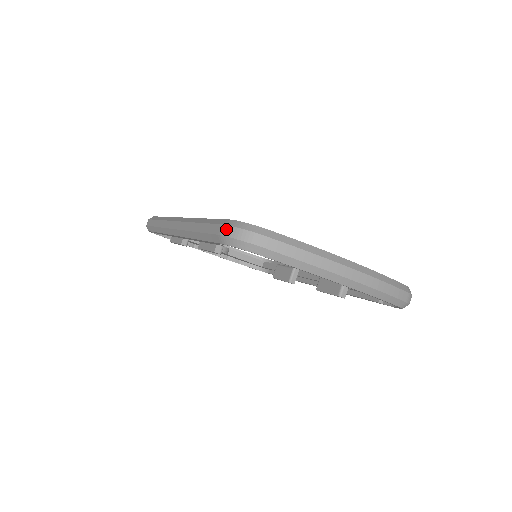
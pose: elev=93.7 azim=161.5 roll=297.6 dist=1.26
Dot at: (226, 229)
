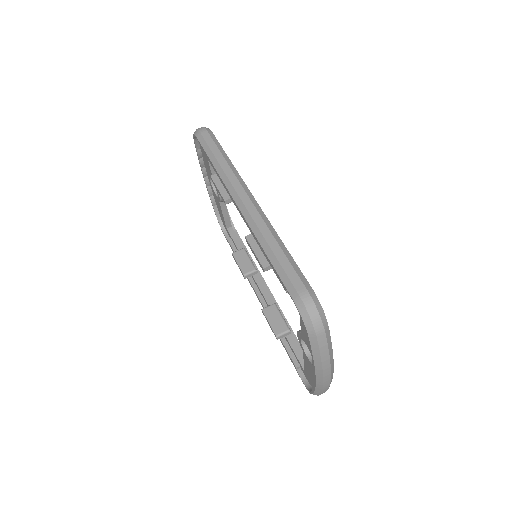
Dot at: (308, 298)
